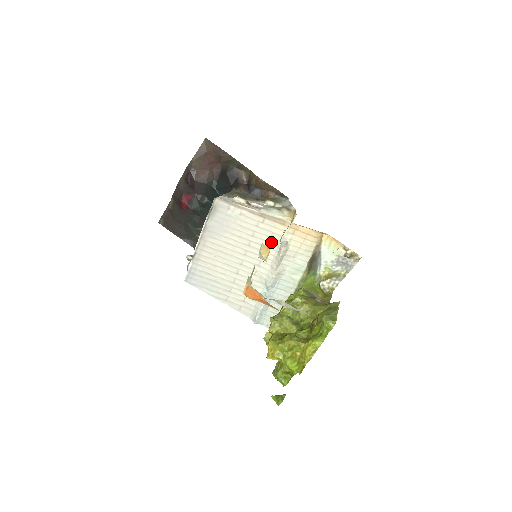
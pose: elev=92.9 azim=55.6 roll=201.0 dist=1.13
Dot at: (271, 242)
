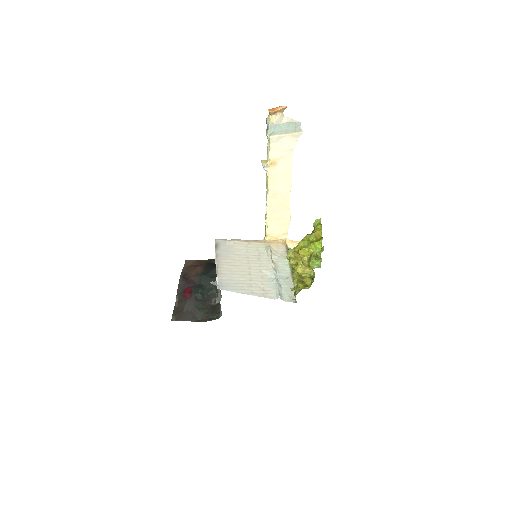
Dot at: (260, 252)
